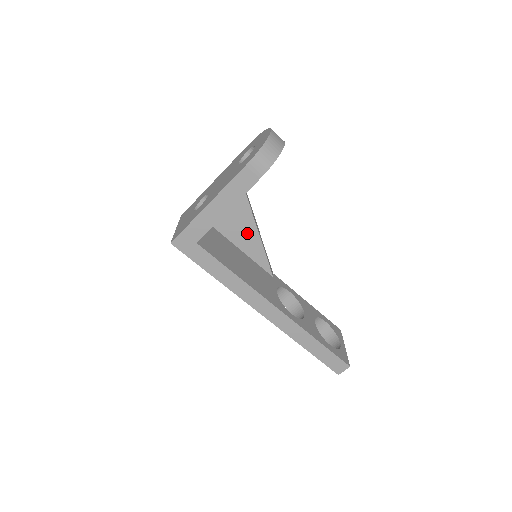
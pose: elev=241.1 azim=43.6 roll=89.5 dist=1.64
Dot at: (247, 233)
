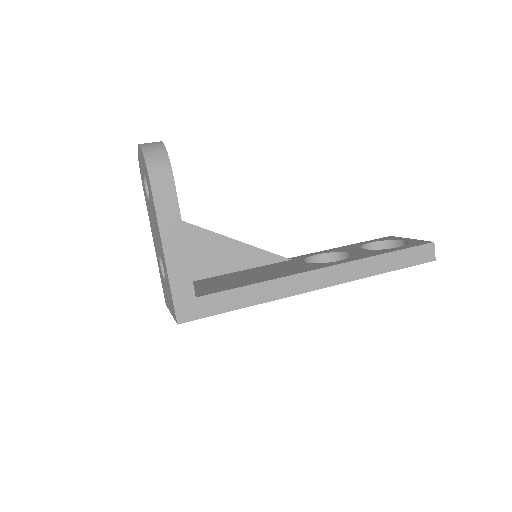
Dot at: (228, 252)
